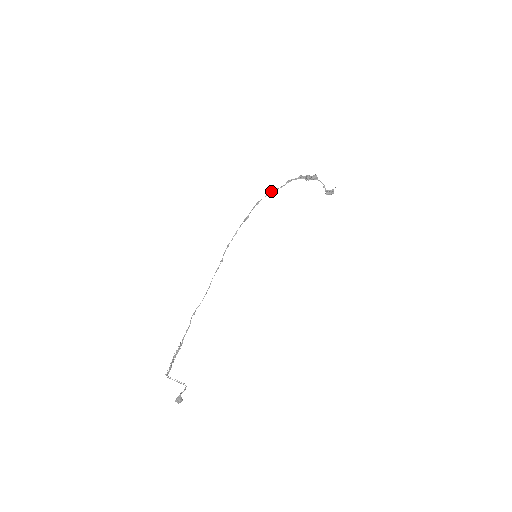
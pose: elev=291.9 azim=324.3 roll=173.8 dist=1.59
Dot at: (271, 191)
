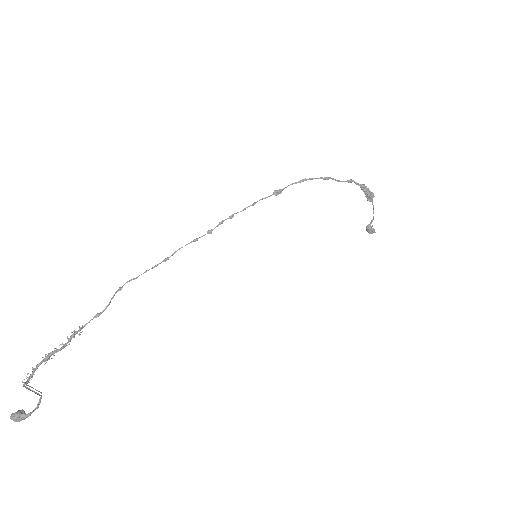
Dot at: (327, 177)
